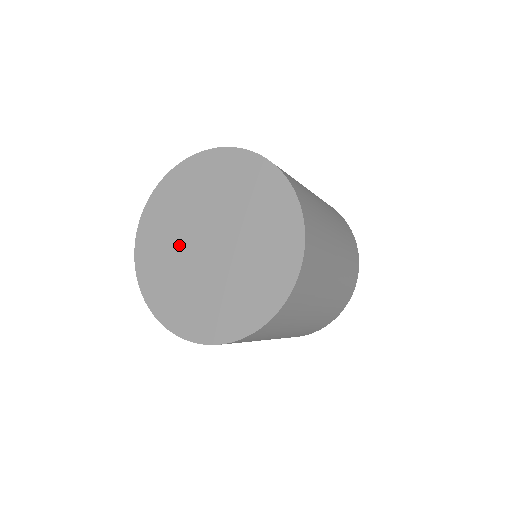
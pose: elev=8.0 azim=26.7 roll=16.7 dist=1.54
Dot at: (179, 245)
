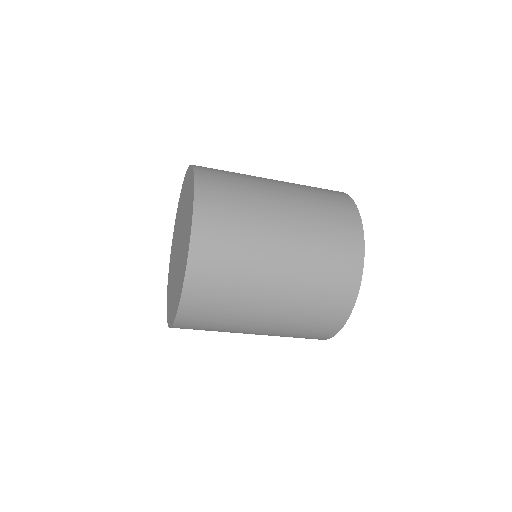
Dot at: (177, 233)
